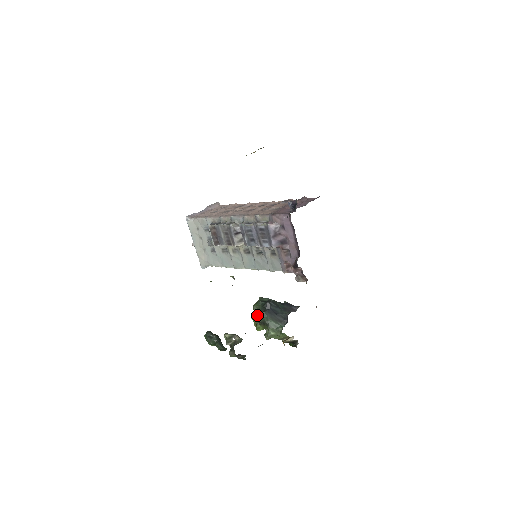
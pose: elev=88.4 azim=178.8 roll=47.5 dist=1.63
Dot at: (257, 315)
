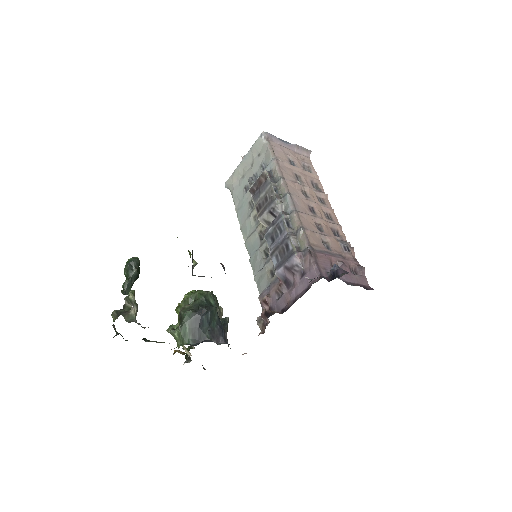
Dot at: (188, 302)
